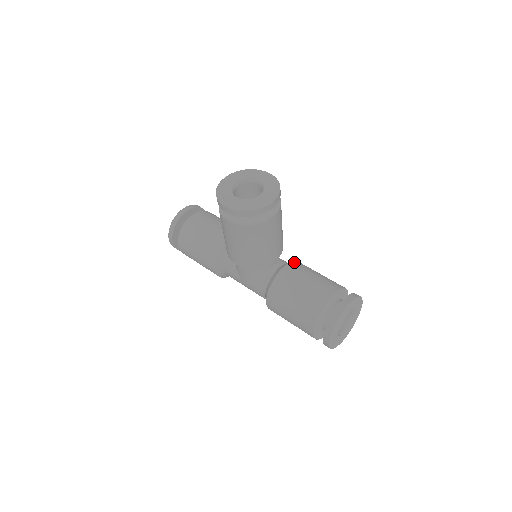
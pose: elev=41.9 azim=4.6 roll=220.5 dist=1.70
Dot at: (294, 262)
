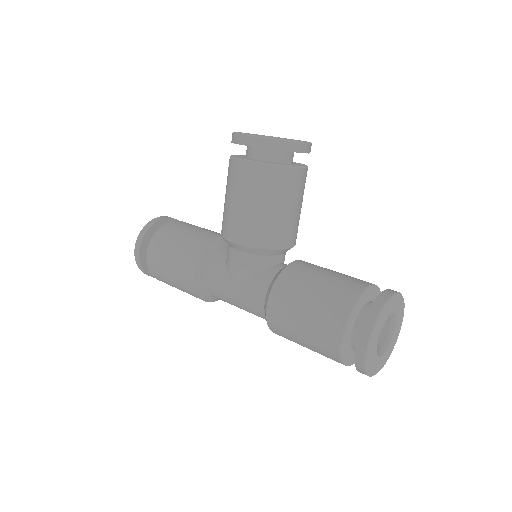
Dot at: occluded
